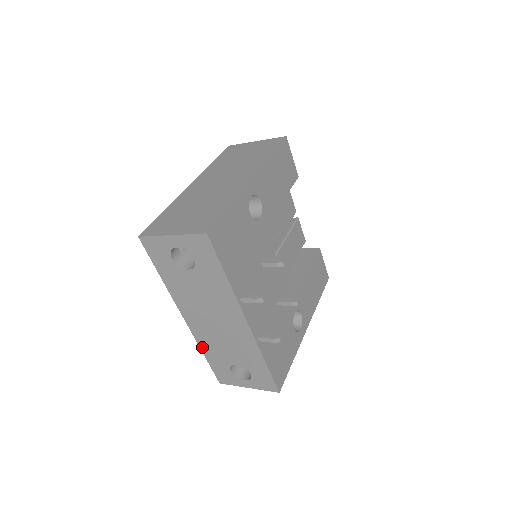
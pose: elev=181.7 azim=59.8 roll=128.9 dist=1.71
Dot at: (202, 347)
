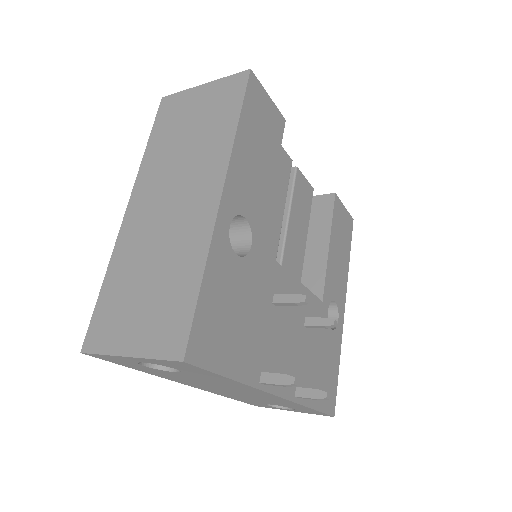
Dot at: occluded
